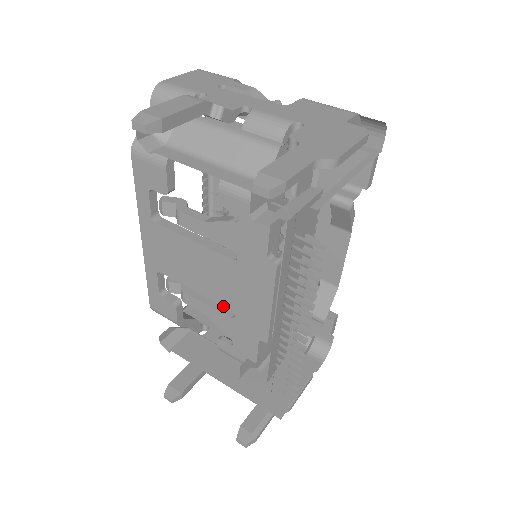
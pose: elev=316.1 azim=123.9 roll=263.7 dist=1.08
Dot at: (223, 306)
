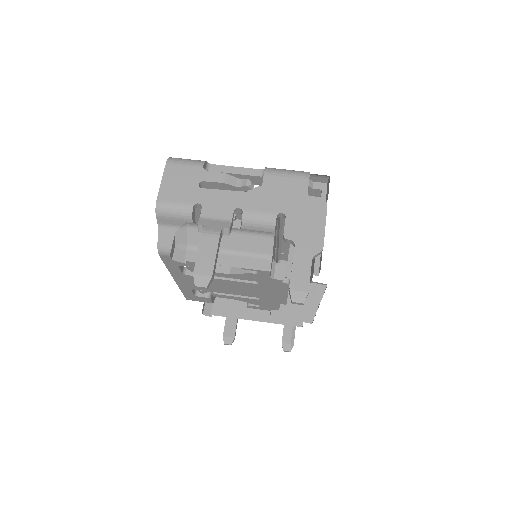
Dot at: occluded
